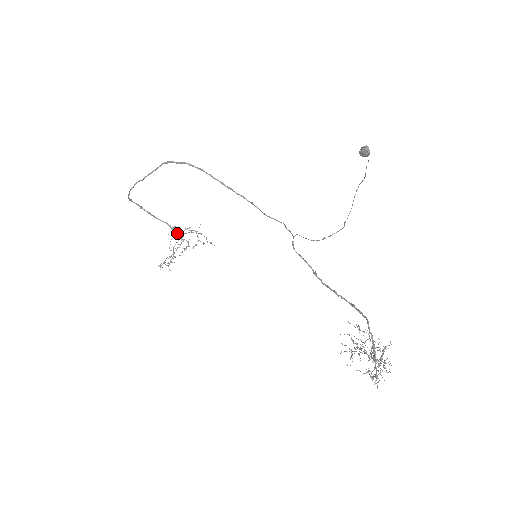
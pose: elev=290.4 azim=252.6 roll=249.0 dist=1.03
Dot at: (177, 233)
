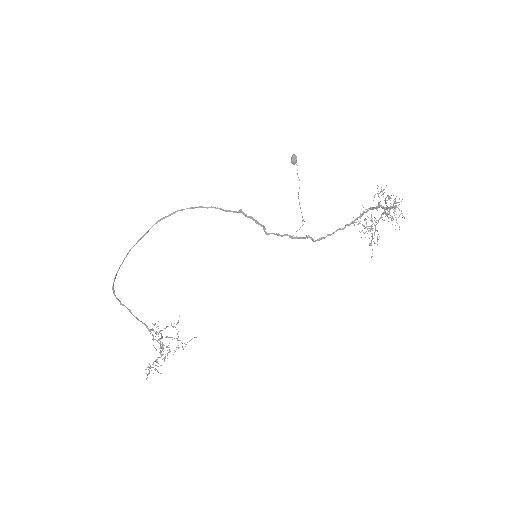
Dot at: (155, 339)
